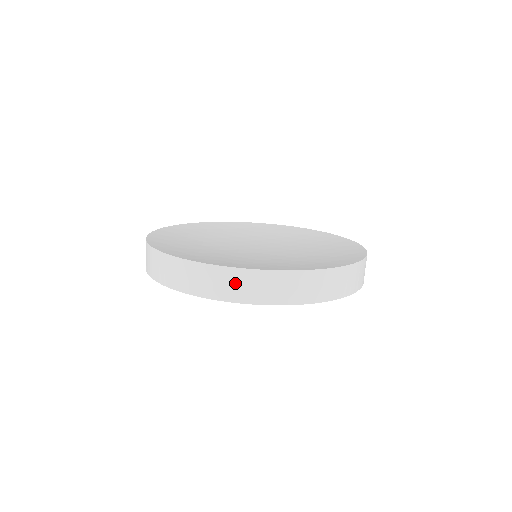
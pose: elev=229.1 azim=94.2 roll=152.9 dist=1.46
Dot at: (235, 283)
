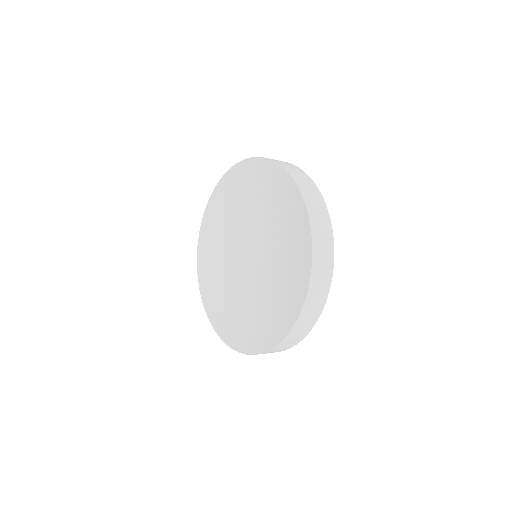
Dot at: occluded
